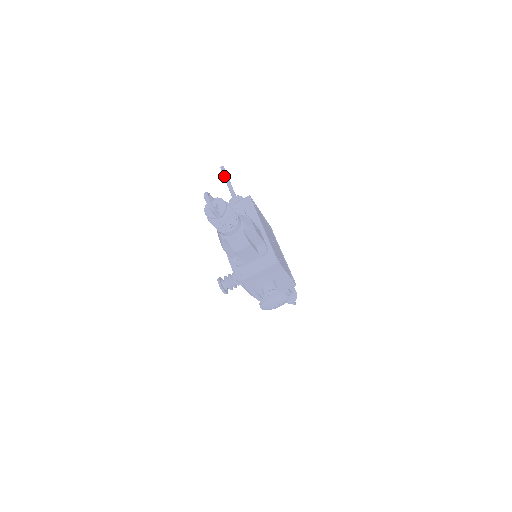
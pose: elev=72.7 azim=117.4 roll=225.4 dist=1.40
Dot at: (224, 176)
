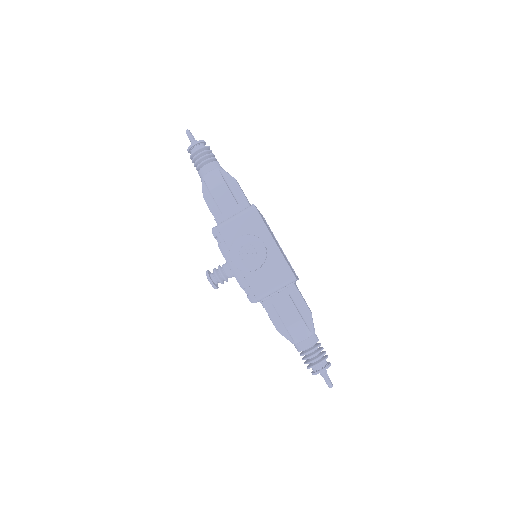
Dot at: occluded
